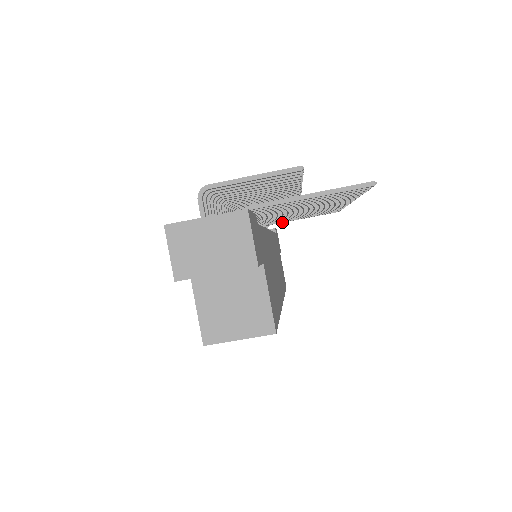
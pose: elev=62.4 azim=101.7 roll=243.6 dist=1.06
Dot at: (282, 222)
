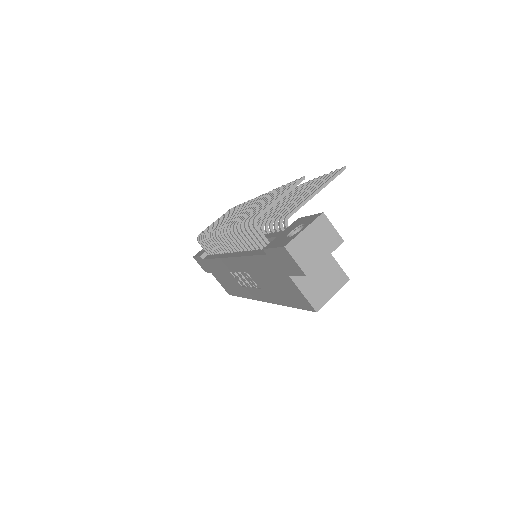
Dot at: occluded
